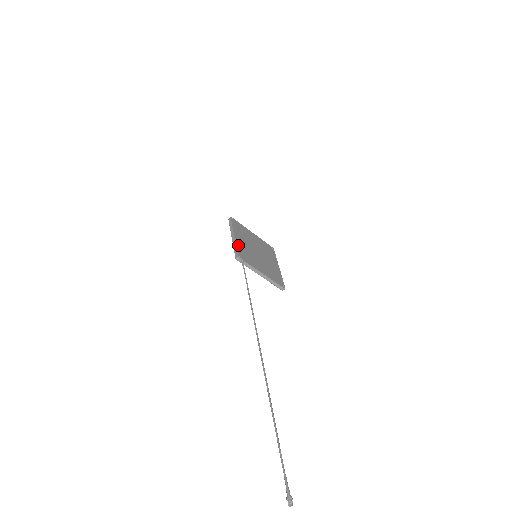
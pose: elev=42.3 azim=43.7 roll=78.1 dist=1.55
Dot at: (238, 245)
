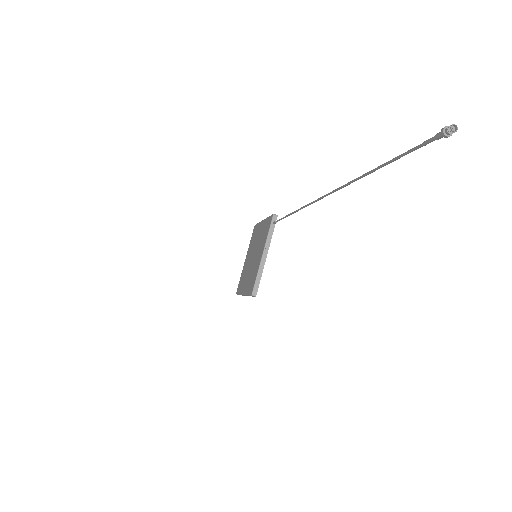
Dot at: occluded
